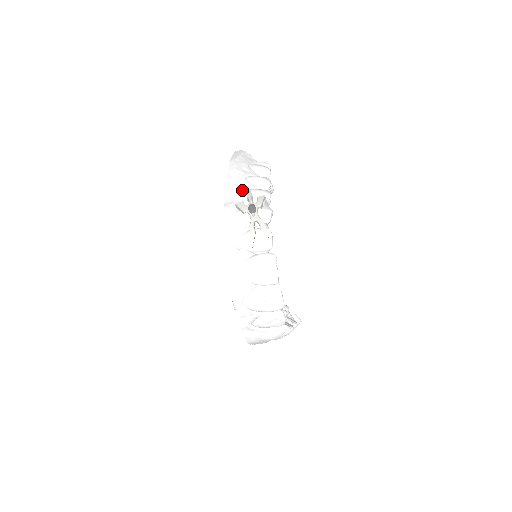
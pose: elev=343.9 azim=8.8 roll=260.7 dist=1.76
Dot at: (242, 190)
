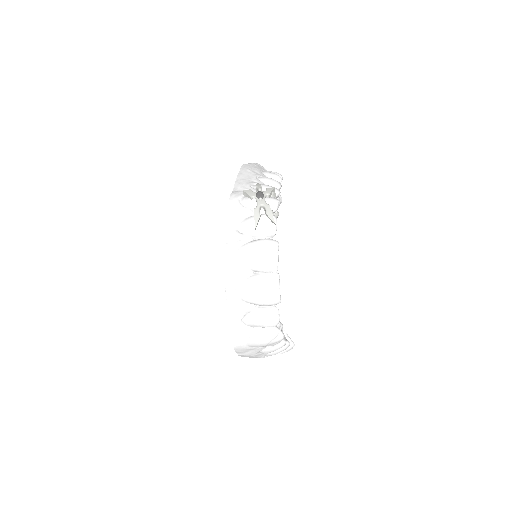
Dot at: (252, 184)
